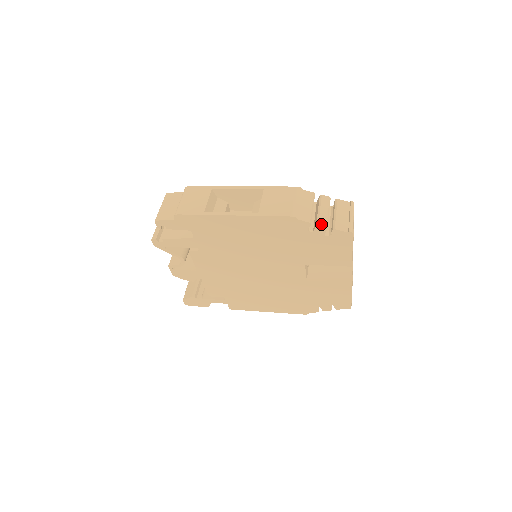
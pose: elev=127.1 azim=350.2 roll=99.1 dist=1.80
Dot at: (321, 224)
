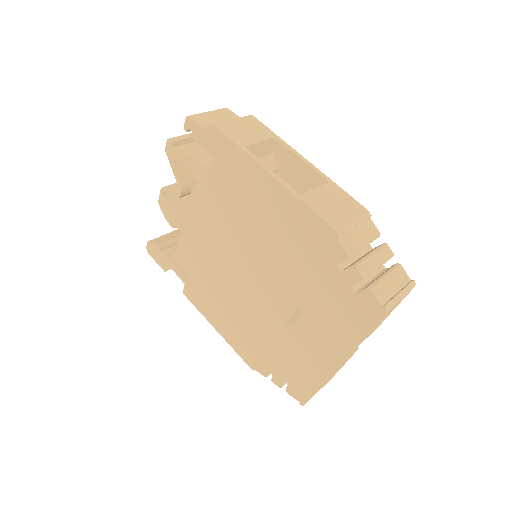
Dot at: (359, 269)
